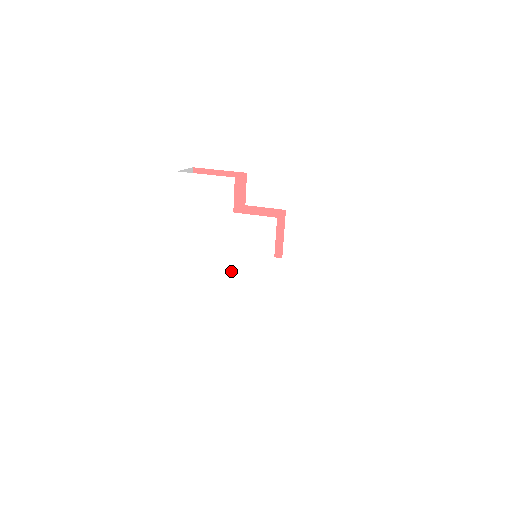
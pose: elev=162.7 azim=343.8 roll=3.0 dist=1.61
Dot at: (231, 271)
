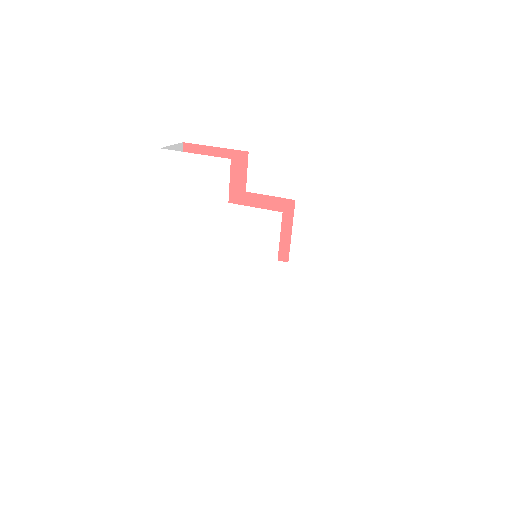
Dot at: (225, 273)
